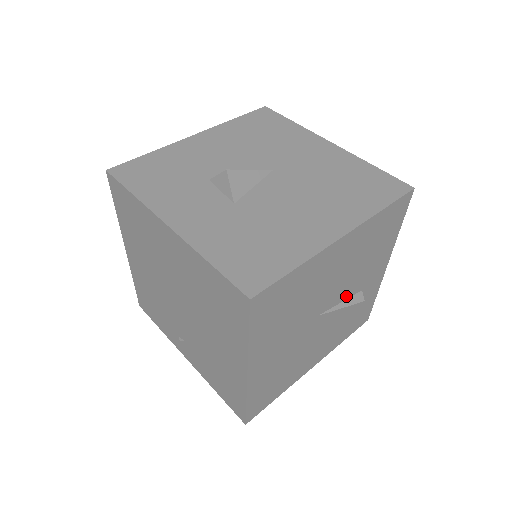
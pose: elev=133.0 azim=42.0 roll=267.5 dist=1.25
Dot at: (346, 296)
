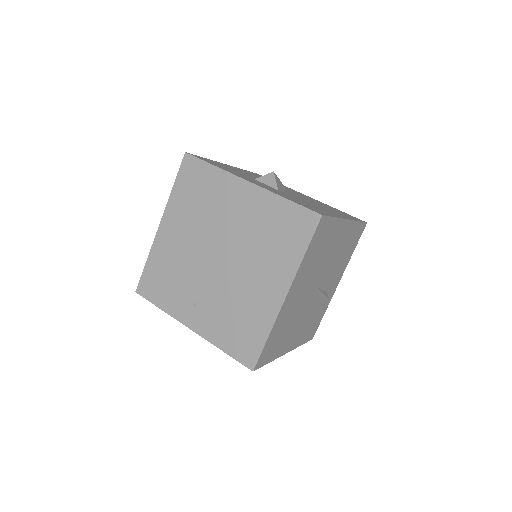
Dot at: (324, 286)
